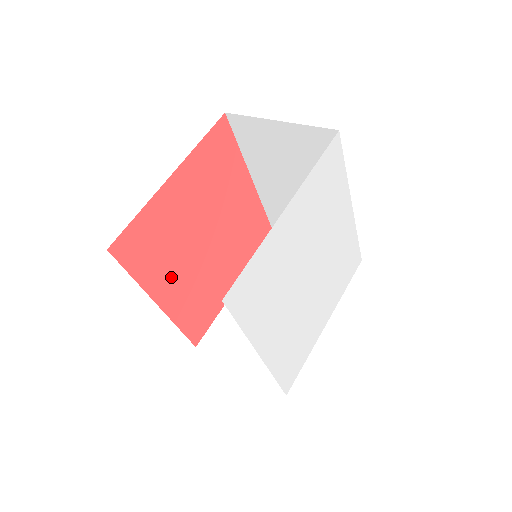
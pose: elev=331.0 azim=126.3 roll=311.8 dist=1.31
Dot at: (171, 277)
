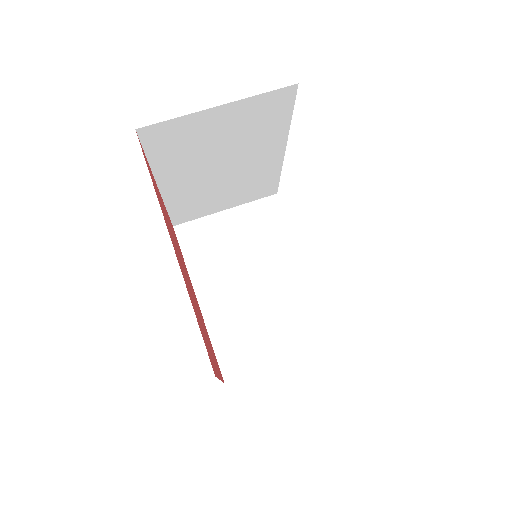
Dot at: occluded
